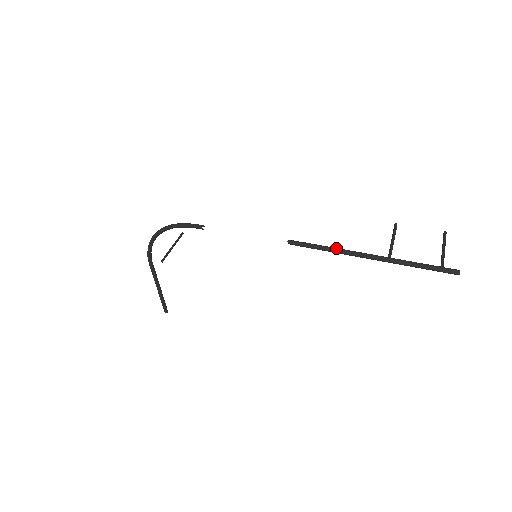
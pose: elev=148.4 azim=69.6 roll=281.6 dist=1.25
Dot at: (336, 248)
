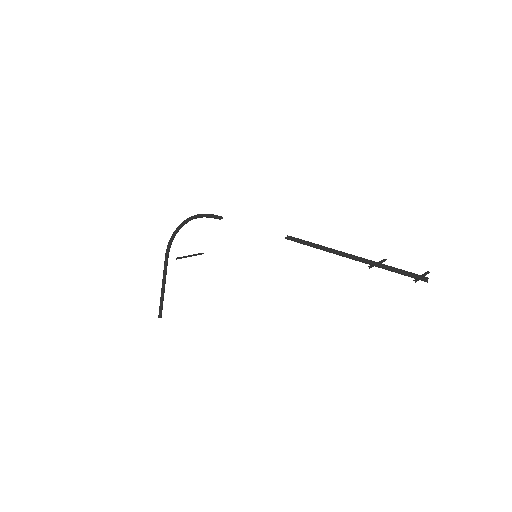
Dot at: (324, 246)
